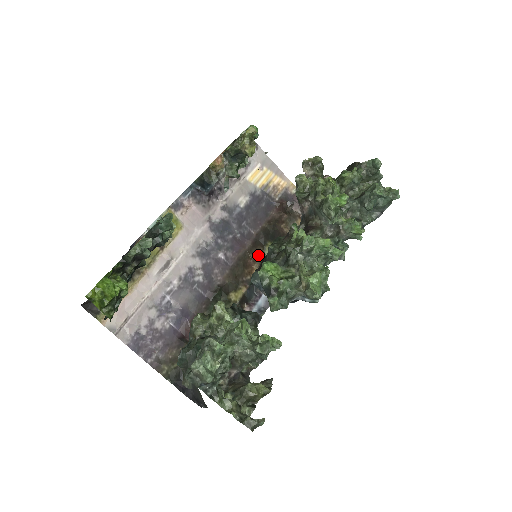
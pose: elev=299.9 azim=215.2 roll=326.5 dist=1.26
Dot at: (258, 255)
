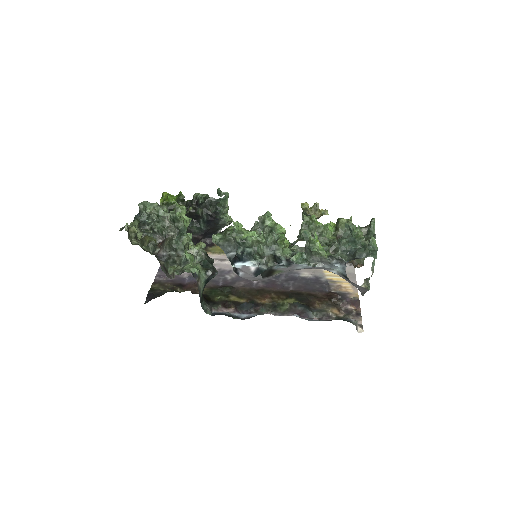
Dot at: (278, 298)
